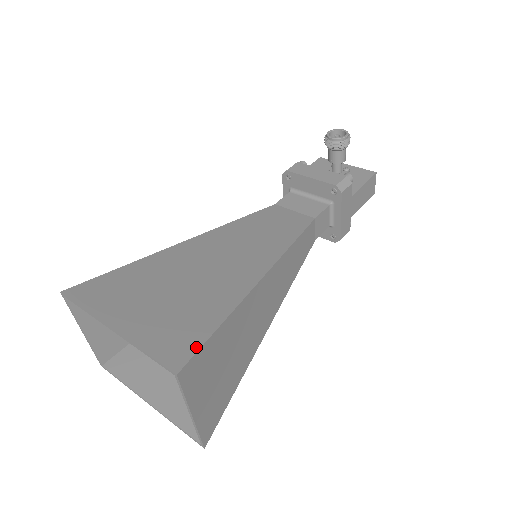
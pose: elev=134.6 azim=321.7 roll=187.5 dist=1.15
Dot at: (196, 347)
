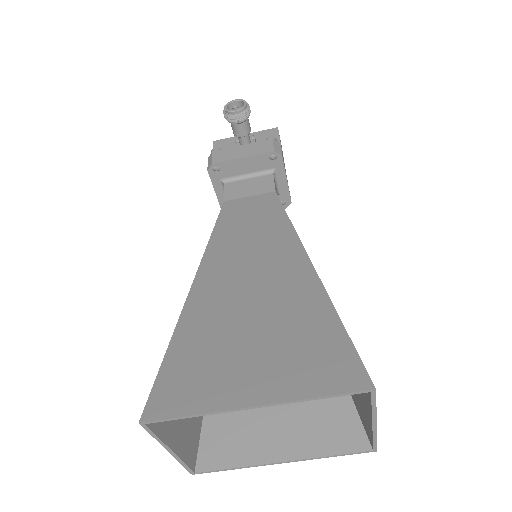
Dot at: (353, 354)
